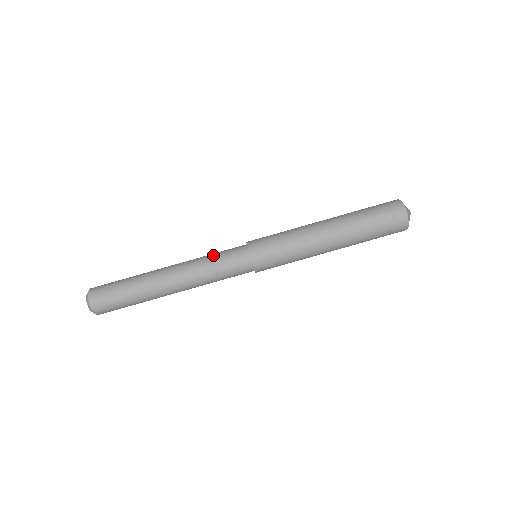
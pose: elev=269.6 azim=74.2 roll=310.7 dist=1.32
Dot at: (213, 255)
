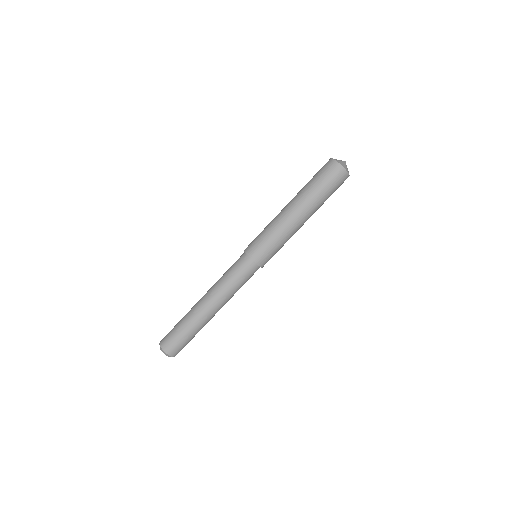
Dot at: occluded
